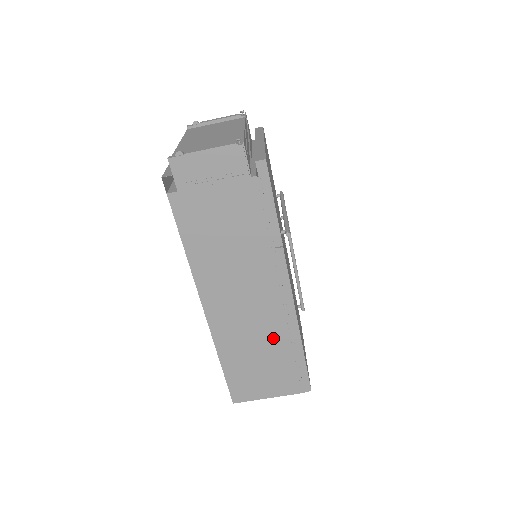
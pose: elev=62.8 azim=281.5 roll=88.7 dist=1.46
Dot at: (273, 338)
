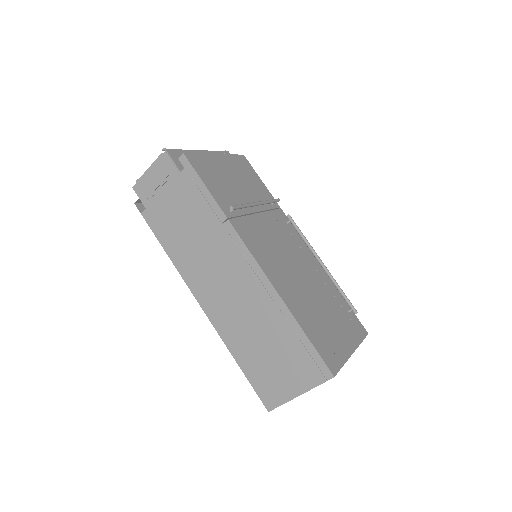
Dot at: (265, 318)
